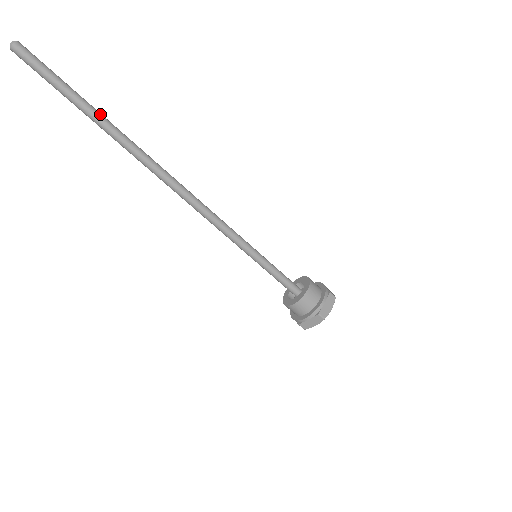
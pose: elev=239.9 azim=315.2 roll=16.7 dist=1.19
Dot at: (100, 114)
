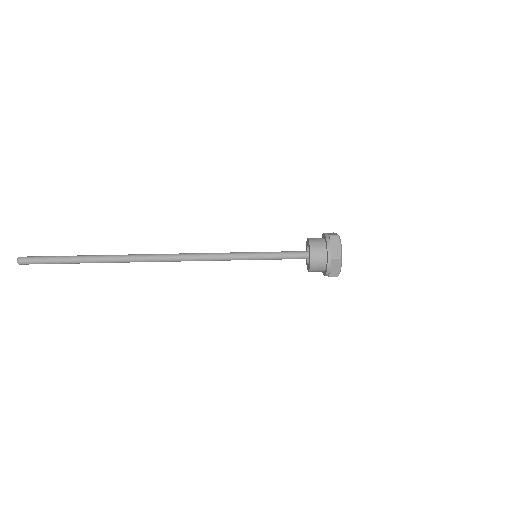
Dot at: (88, 256)
